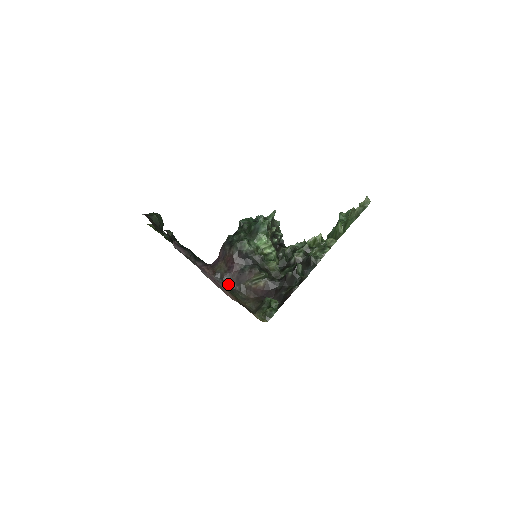
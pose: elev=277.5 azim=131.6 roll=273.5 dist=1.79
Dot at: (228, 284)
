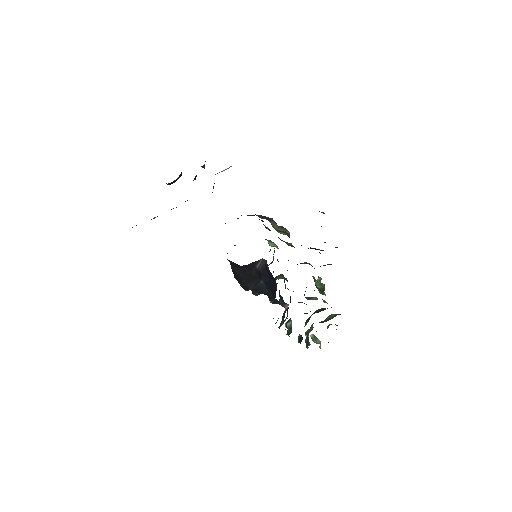
Dot at: occluded
